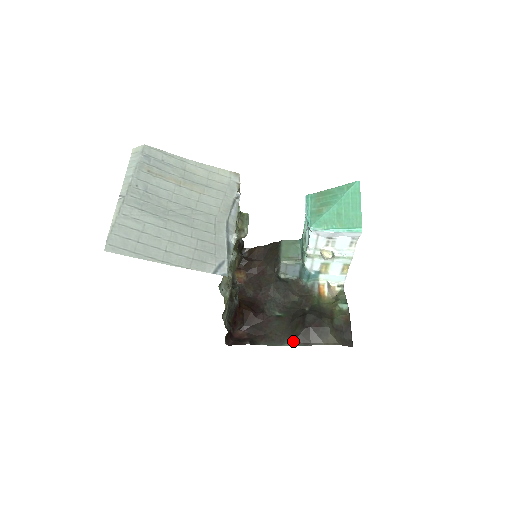
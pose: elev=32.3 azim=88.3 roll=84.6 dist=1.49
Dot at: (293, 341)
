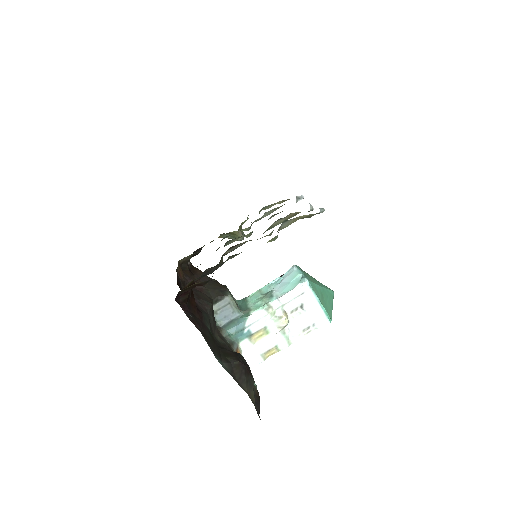
Dot at: (223, 363)
